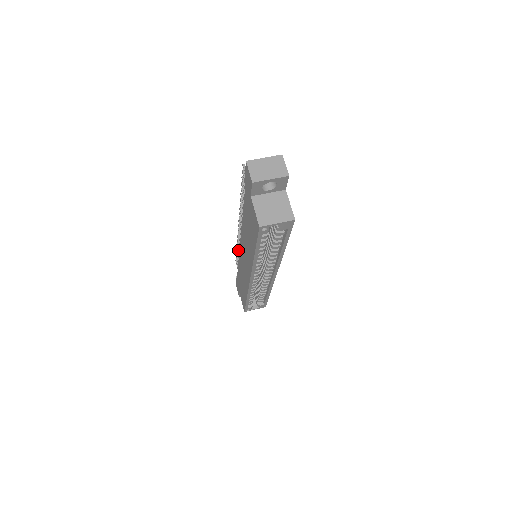
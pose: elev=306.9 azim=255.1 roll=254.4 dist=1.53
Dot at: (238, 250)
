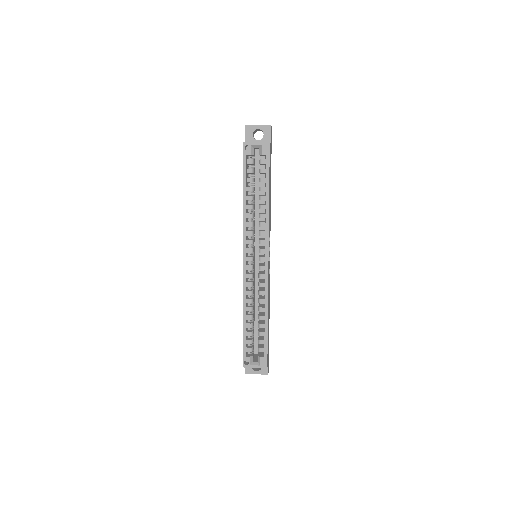
Dot at: occluded
